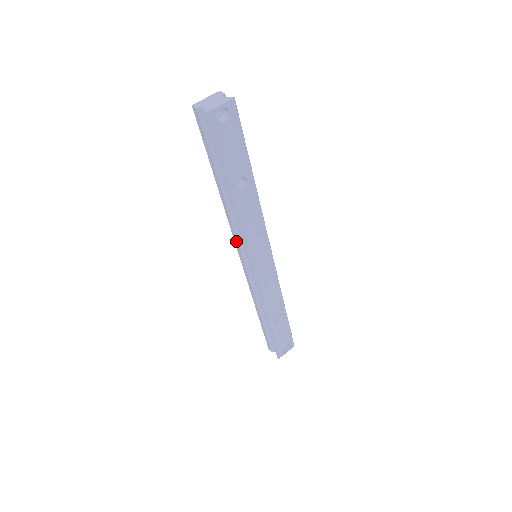
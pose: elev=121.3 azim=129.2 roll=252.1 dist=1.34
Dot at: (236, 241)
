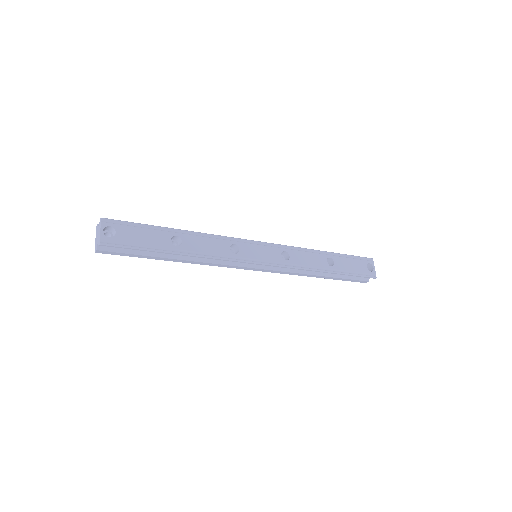
Dot at: (232, 267)
